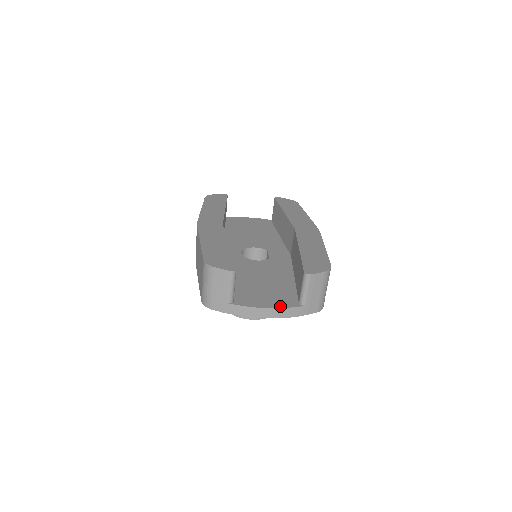
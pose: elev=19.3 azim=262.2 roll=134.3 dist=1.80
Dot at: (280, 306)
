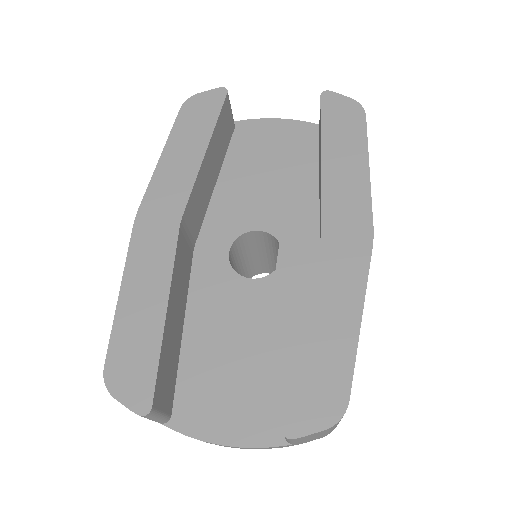
Dot at: (246, 442)
